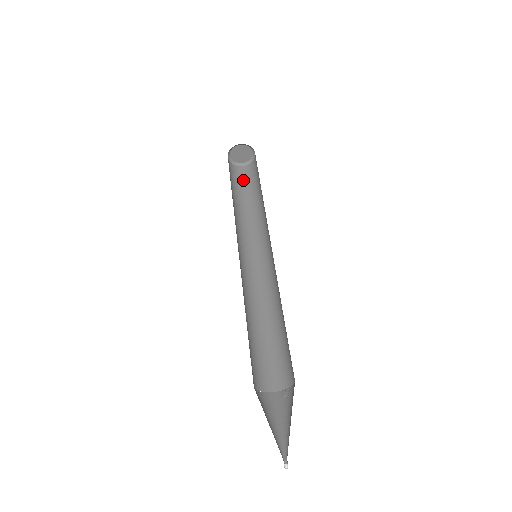
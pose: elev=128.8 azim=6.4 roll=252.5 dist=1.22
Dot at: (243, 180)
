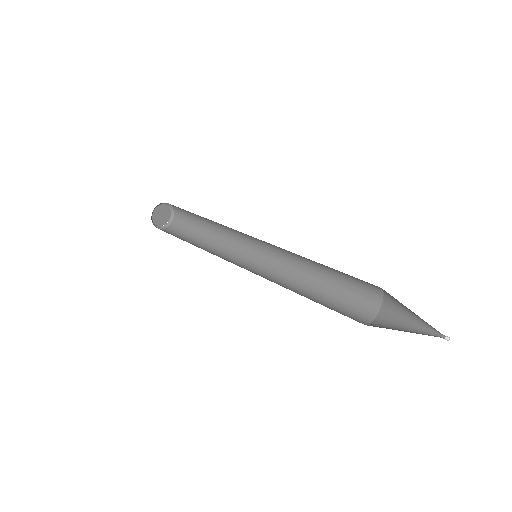
Dot at: (168, 233)
